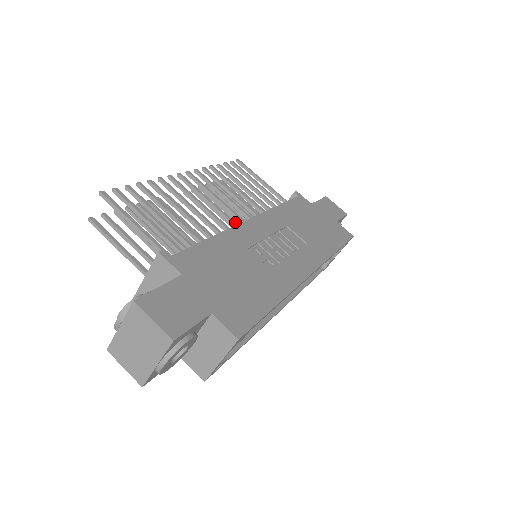
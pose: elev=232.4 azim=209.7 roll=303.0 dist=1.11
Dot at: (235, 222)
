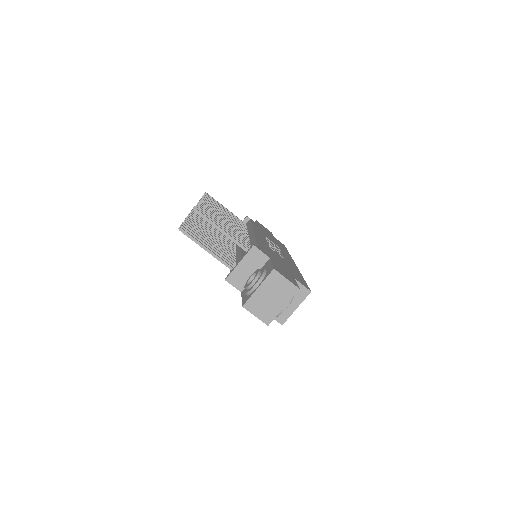
Dot at: (244, 233)
